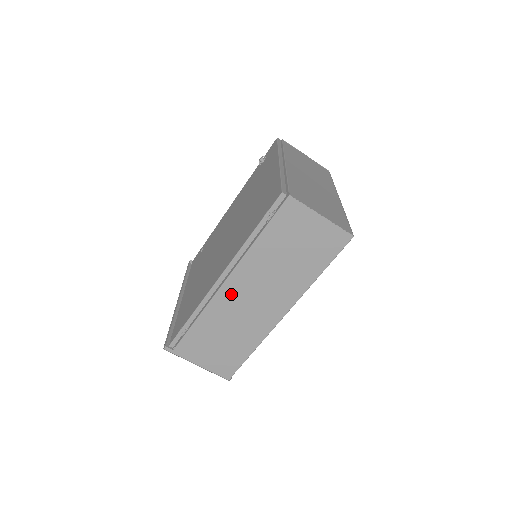
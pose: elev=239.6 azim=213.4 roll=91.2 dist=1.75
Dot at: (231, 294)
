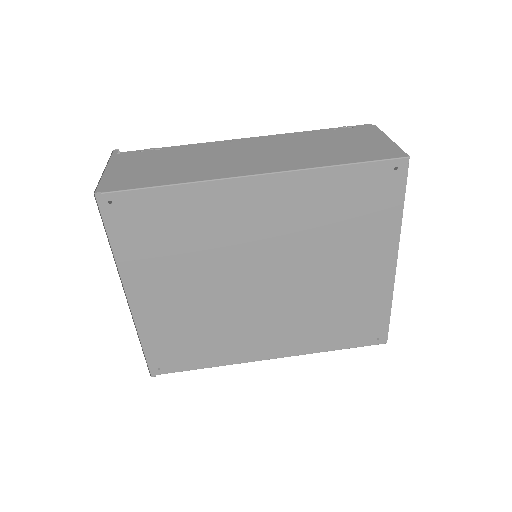
Dot at: (237, 146)
